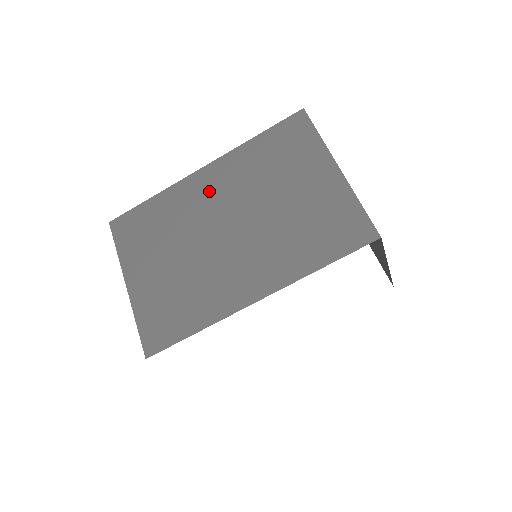
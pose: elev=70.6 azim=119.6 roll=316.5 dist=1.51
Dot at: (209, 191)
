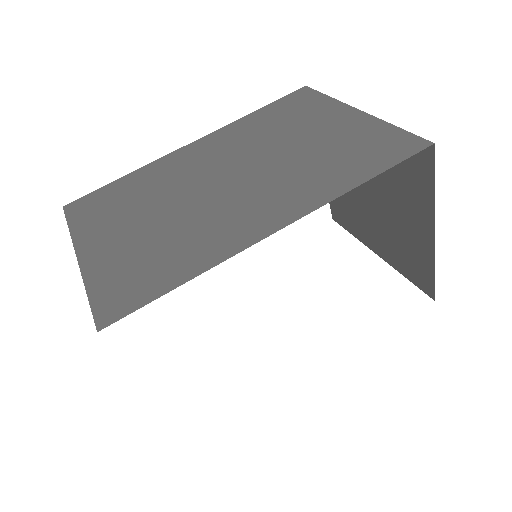
Dot at: (200, 156)
